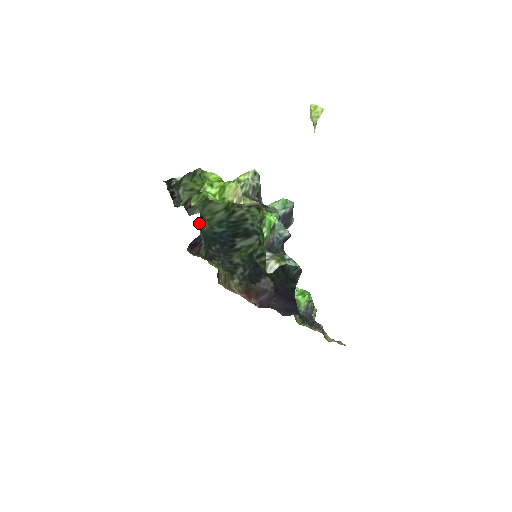
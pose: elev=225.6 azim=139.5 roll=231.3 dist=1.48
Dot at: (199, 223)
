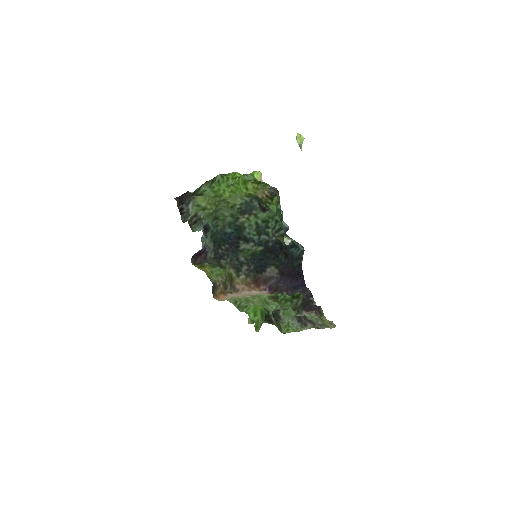
Dot at: (213, 224)
